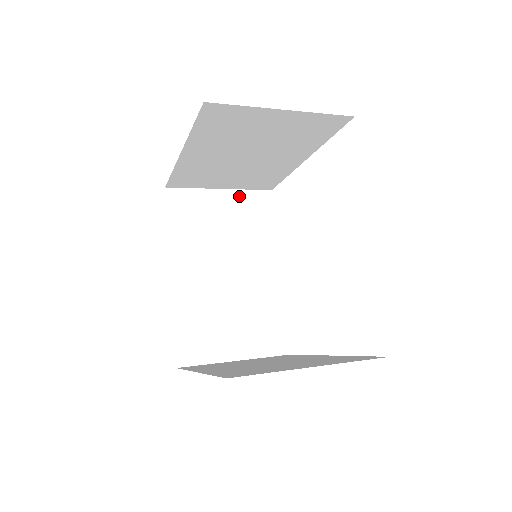
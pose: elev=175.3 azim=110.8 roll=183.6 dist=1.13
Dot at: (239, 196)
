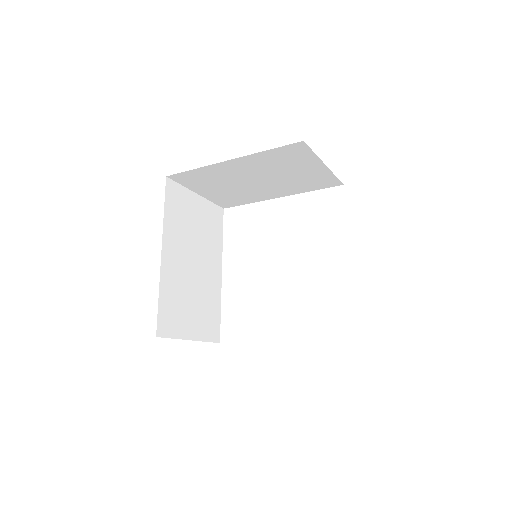
Dot at: (207, 205)
